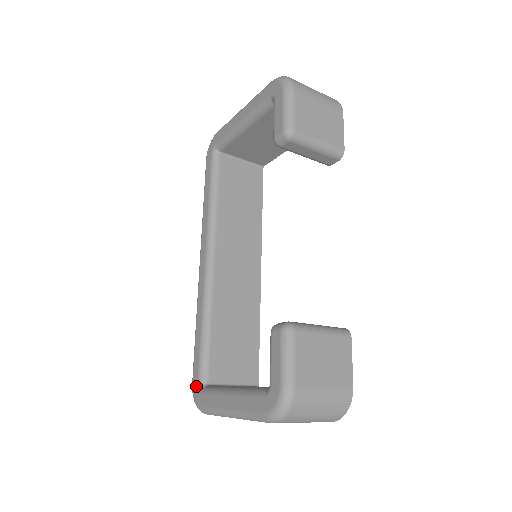
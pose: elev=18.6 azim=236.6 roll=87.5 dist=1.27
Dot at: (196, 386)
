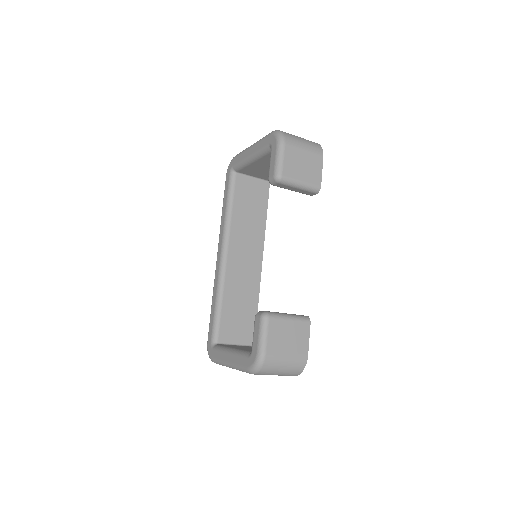
Dot at: (210, 344)
